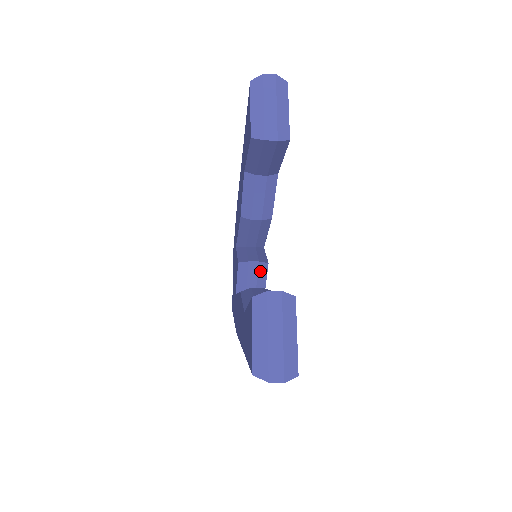
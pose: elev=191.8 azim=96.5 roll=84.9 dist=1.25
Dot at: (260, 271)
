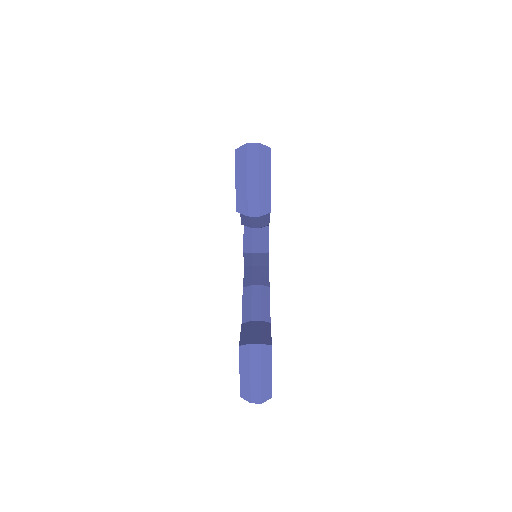
Dot at: (262, 257)
